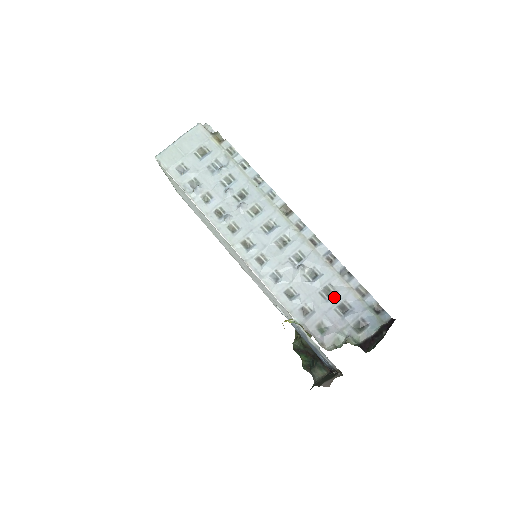
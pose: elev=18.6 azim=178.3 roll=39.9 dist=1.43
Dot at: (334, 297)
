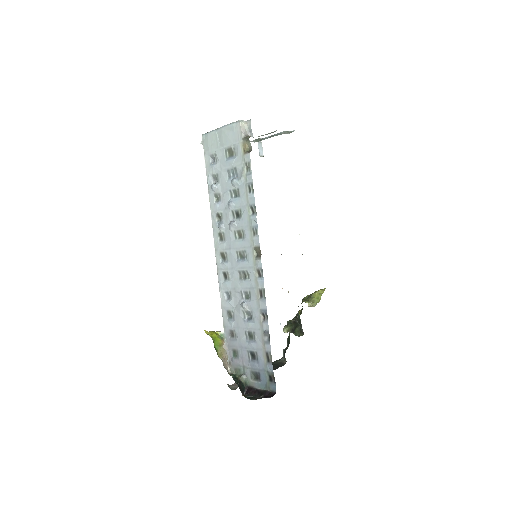
Dot at: (251, 343)
